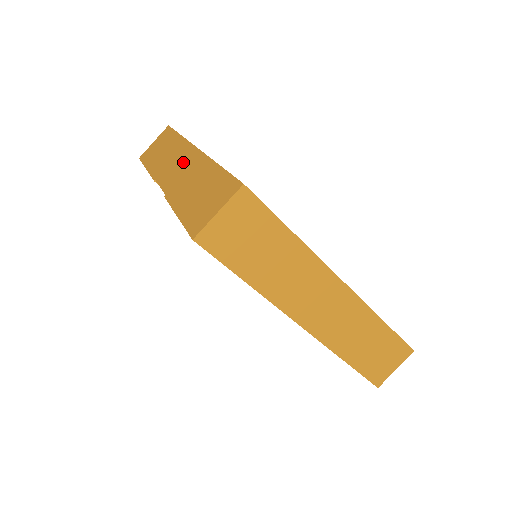
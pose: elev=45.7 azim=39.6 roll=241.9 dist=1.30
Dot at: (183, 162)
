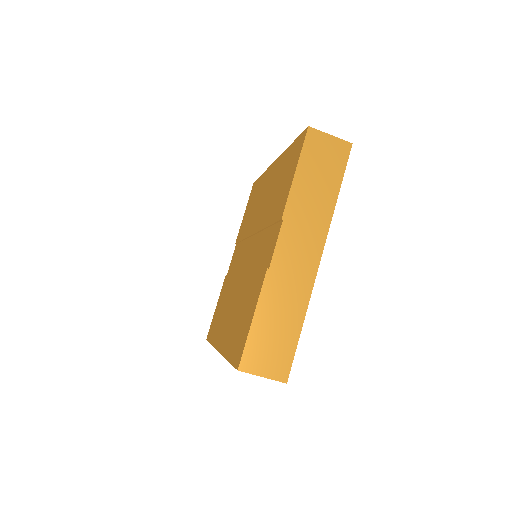
Dot at: (304, 256)
